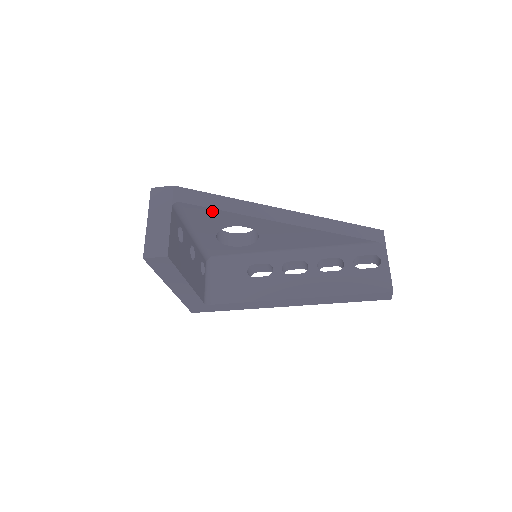
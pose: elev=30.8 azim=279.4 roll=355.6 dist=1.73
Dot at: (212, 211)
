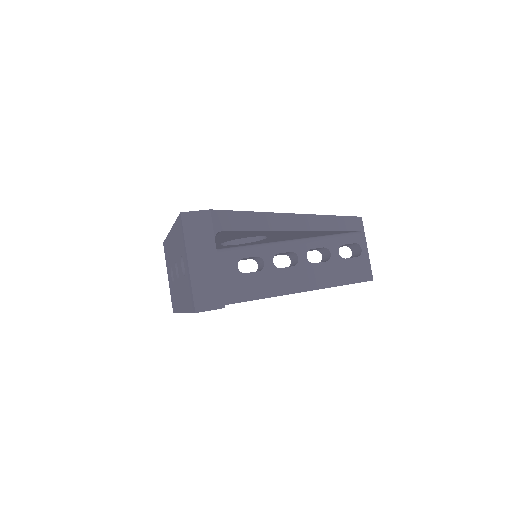
Dot at: (245, 232)
